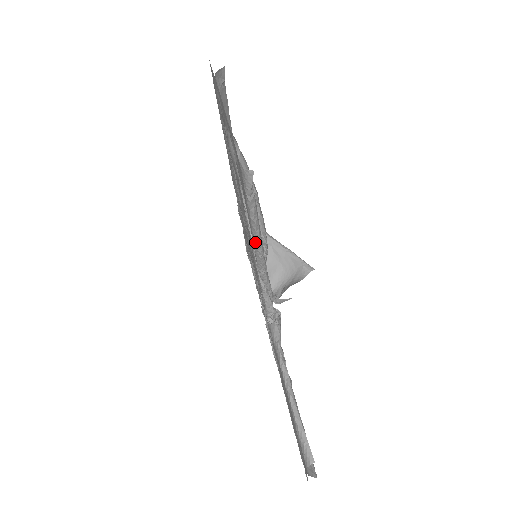
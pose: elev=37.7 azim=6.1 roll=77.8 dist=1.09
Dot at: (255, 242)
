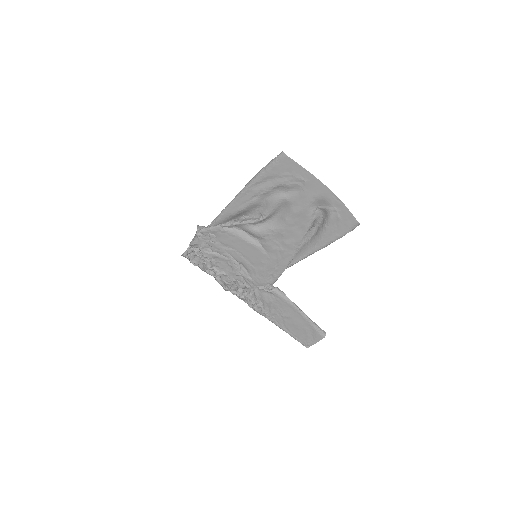
Dot at: occluded
